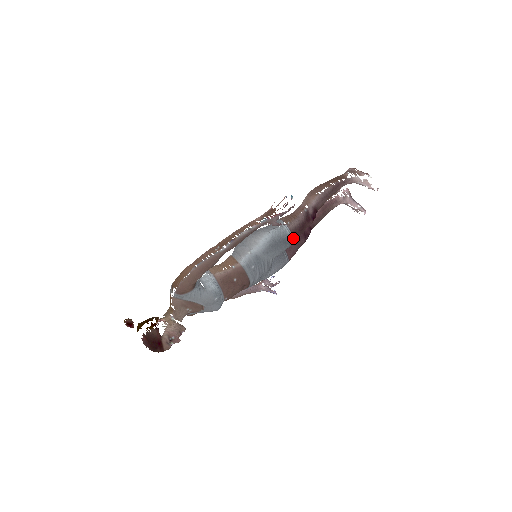
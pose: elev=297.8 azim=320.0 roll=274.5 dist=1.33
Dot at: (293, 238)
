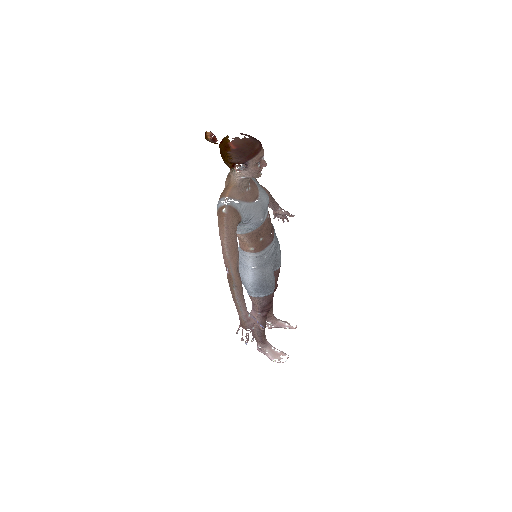
Dot at: occluded
